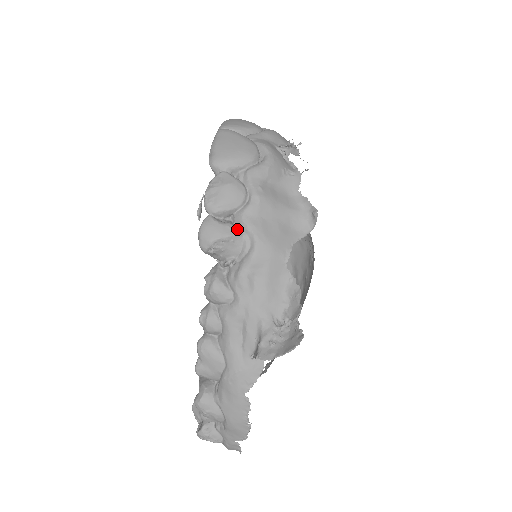
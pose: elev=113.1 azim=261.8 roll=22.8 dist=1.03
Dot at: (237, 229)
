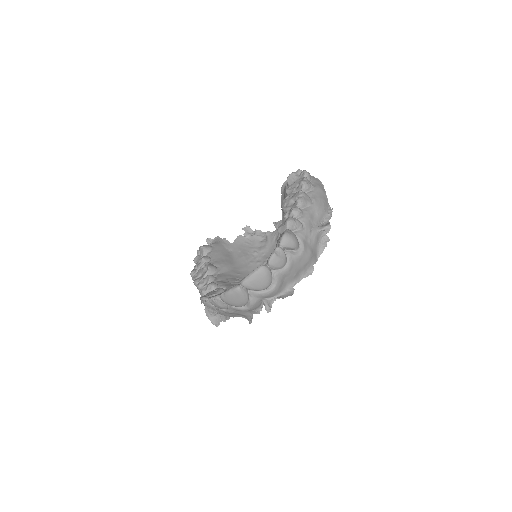
Dot at: (216, 308)
